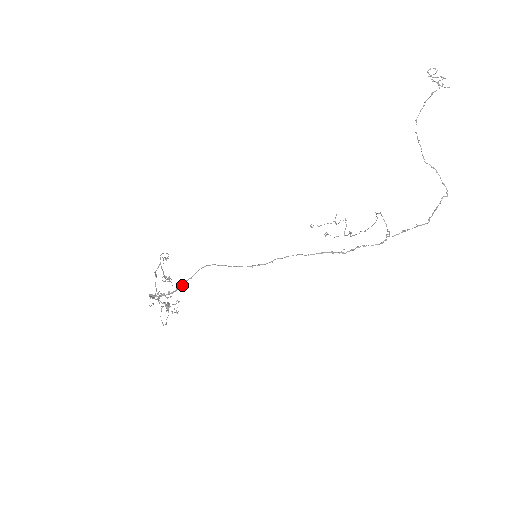
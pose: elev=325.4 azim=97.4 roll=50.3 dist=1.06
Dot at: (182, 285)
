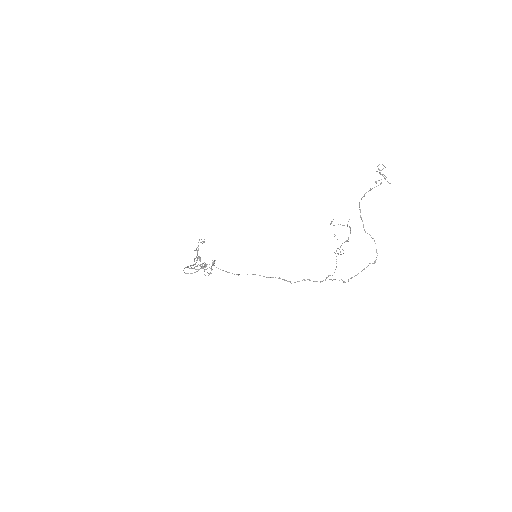
Dot at: (206, 265)
